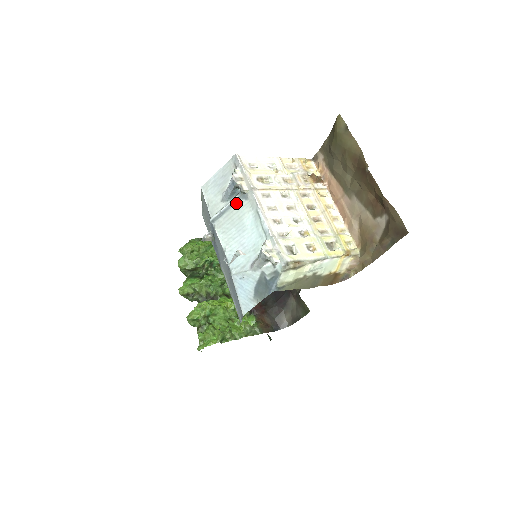
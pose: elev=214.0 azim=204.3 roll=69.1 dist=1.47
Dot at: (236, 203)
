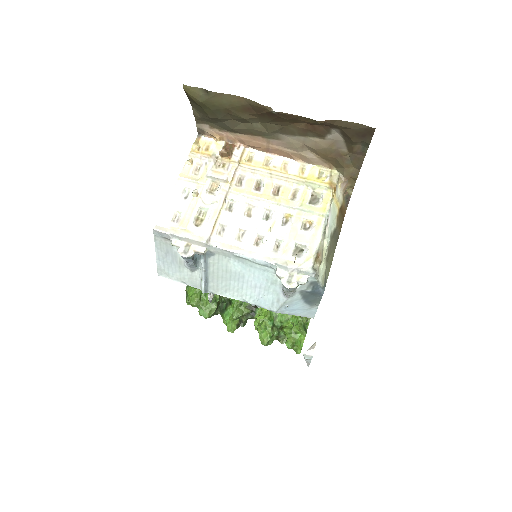
Dot at: (208, 265)
